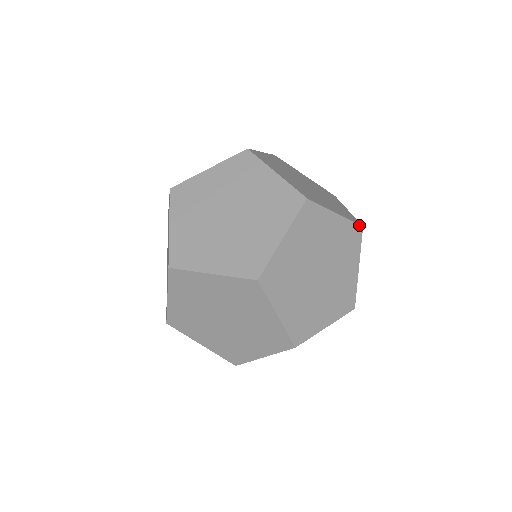
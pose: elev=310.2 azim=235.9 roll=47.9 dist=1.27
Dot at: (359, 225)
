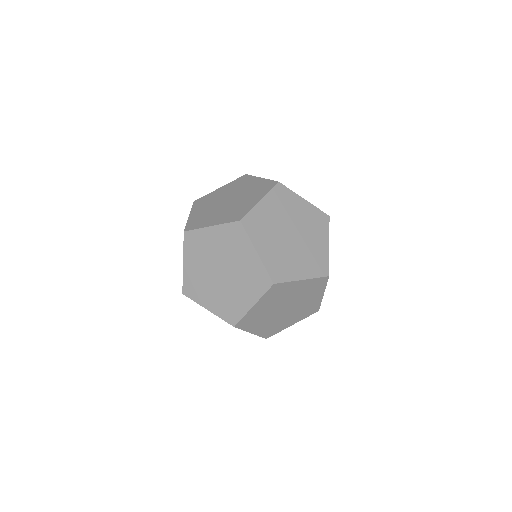
Dot at: (326, 214)
